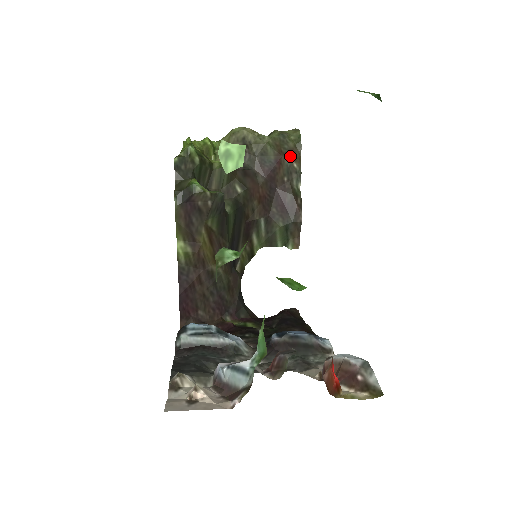
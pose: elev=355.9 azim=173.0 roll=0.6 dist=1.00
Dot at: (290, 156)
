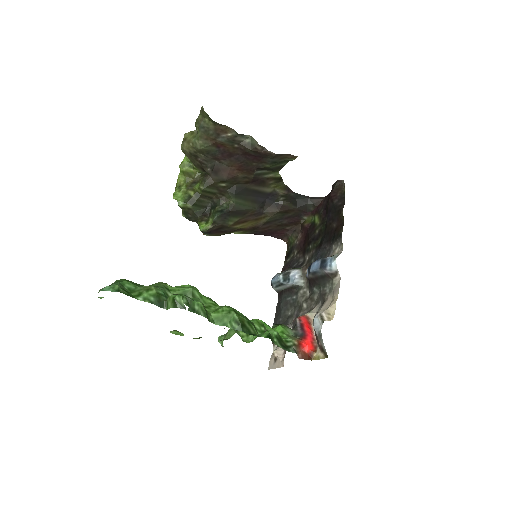
Dot at: (220, 135)
